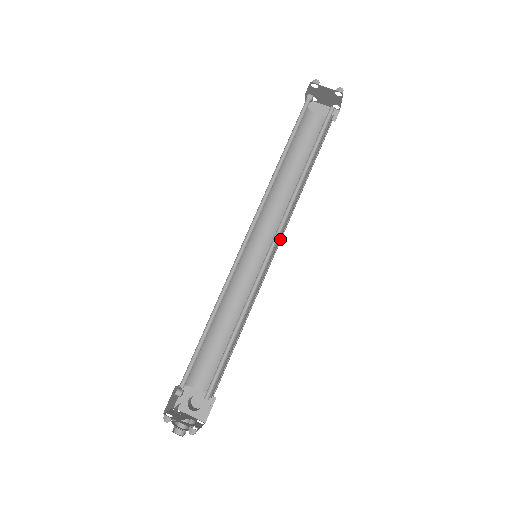
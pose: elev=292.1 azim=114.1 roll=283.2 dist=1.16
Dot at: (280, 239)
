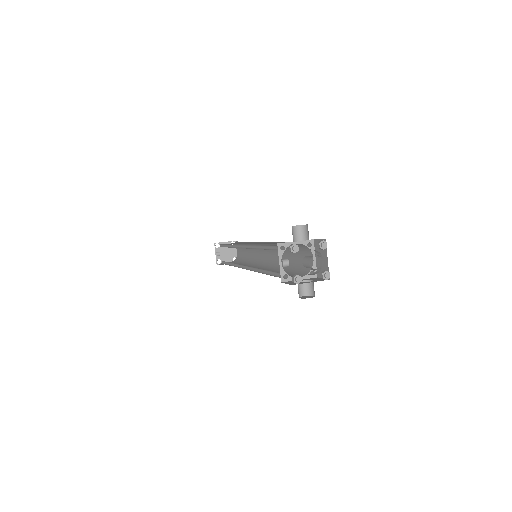
Dot at: occluded
